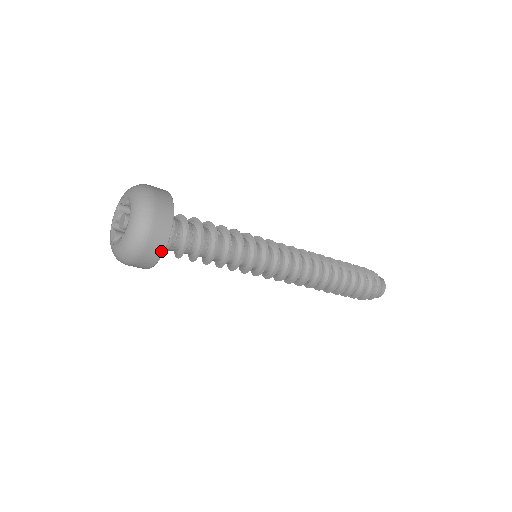
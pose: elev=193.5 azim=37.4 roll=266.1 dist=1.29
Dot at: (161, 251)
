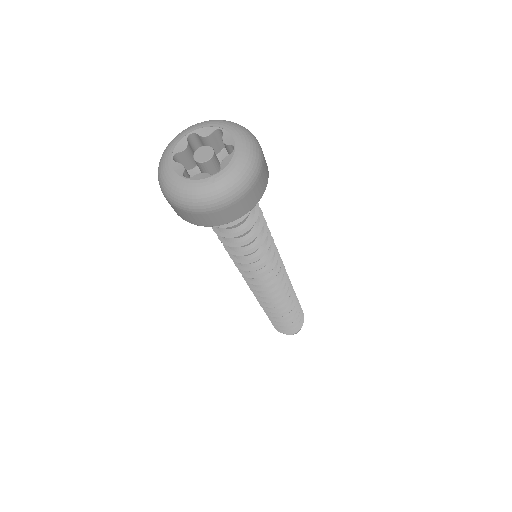
Dot at: (251, 207)
